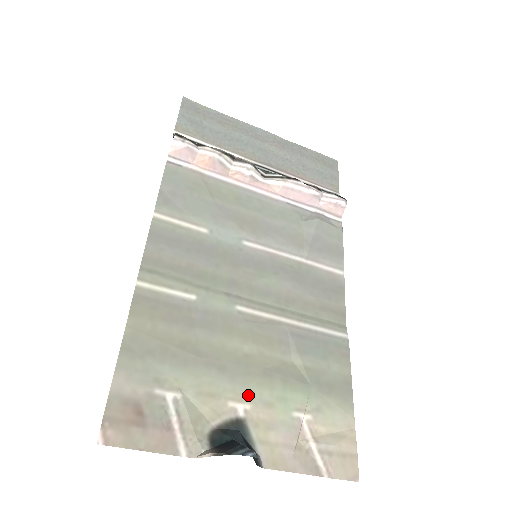
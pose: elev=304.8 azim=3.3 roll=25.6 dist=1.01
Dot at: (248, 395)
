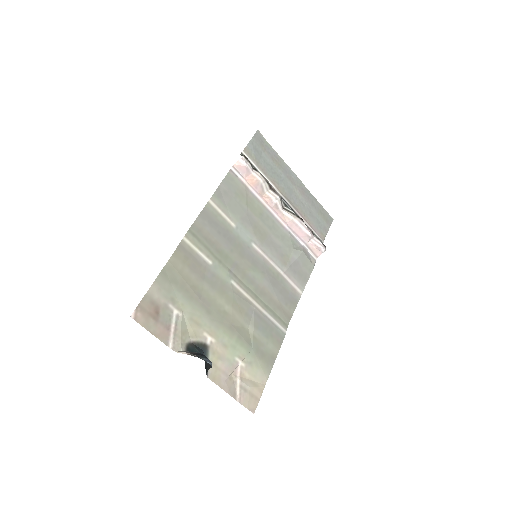
Dot at: (216, 334)
